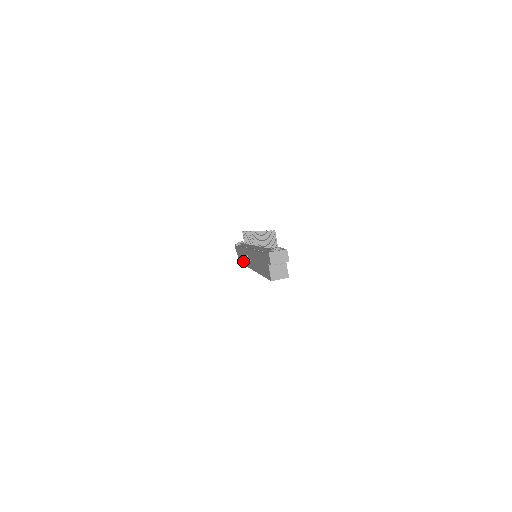
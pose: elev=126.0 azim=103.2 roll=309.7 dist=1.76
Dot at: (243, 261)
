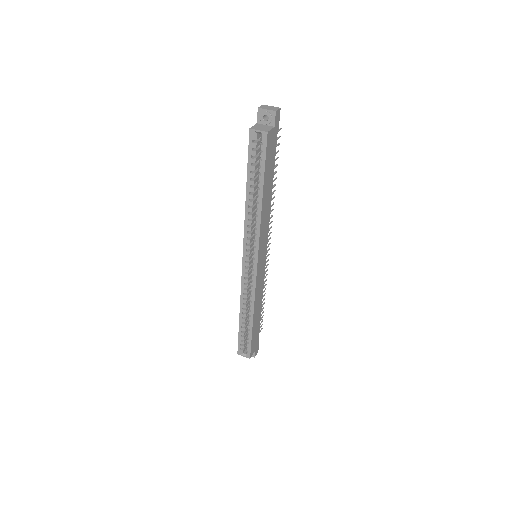
Dot at: occluded
